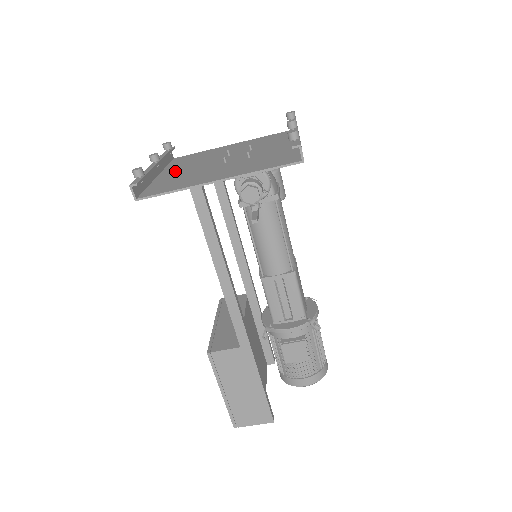
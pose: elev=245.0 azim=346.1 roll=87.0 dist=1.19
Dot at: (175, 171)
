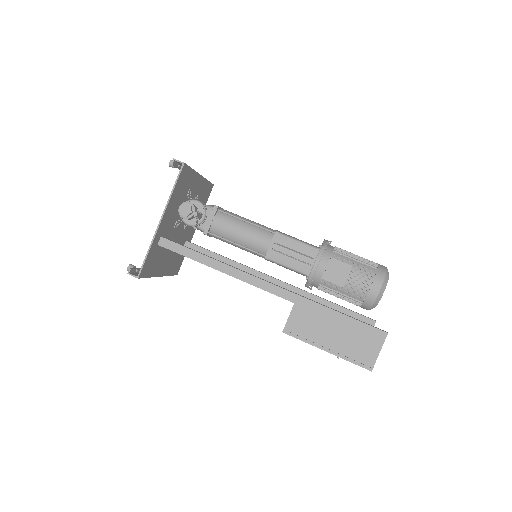
Dot at: (164, 262)
